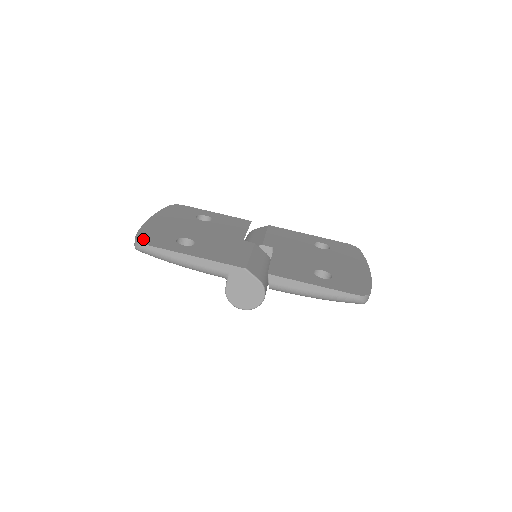
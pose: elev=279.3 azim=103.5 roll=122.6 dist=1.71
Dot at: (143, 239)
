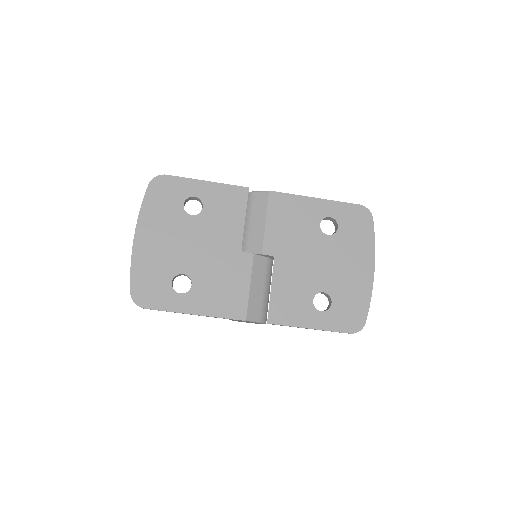
Dot at: (139, 297)
